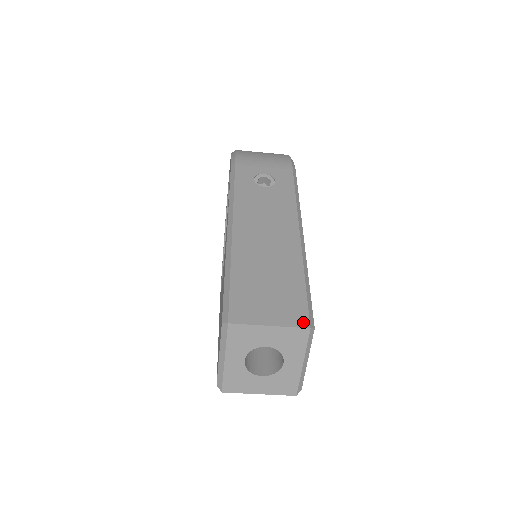
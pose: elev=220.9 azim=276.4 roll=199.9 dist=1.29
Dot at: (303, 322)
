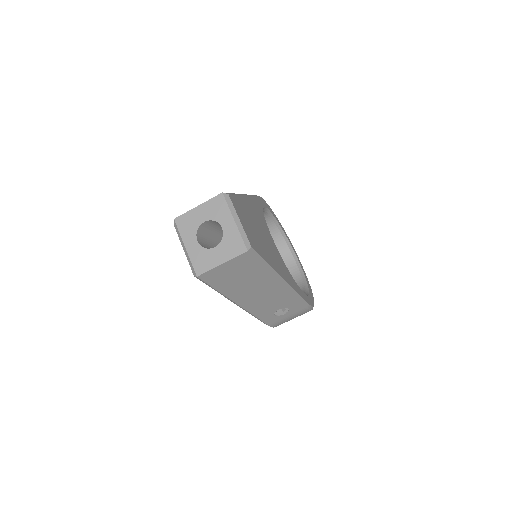
Dot at: (219, 195)
